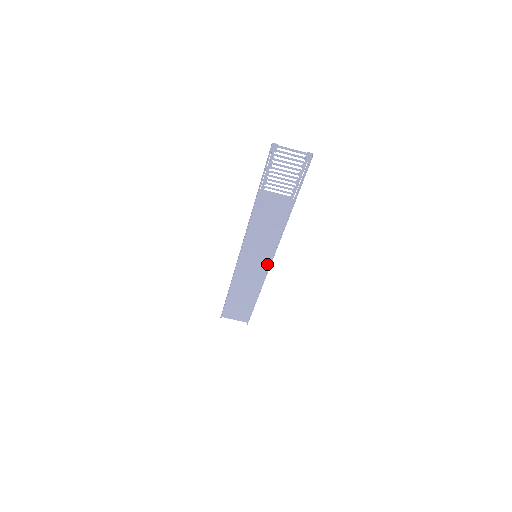
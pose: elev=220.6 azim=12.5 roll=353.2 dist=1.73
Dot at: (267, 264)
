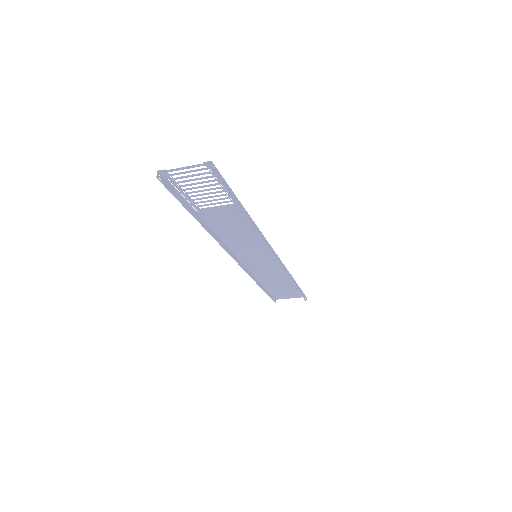
Dot at: occluded
